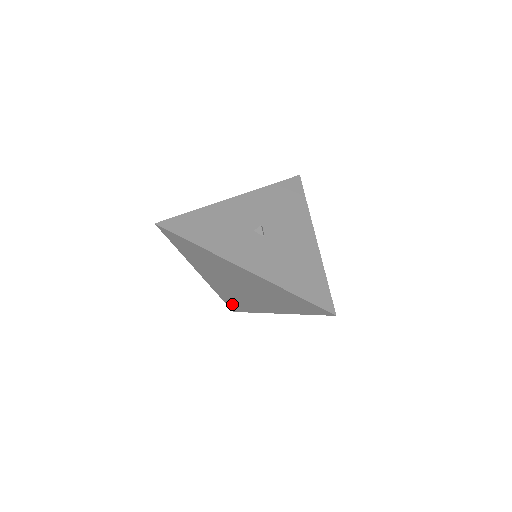
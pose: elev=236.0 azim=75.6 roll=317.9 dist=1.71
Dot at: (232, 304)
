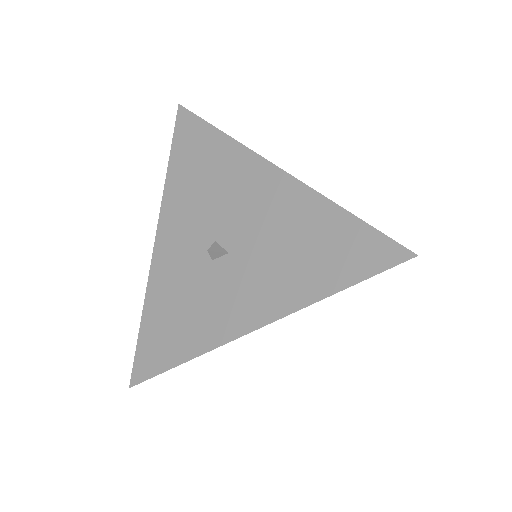
Dot at: occluded
